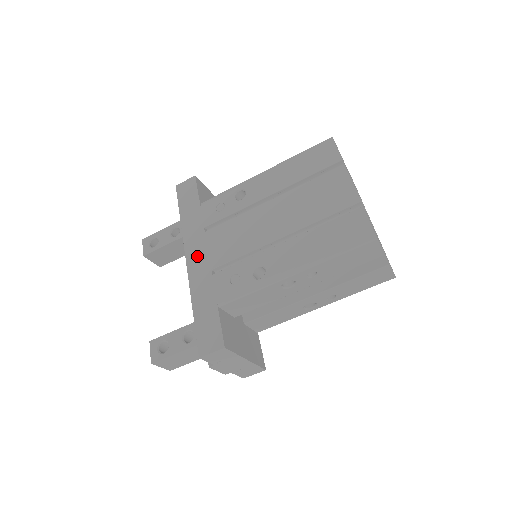
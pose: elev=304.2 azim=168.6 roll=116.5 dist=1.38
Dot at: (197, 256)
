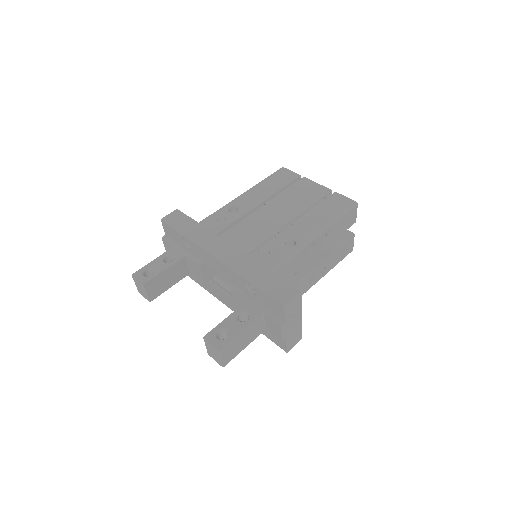
Dot at: (225, 251)
